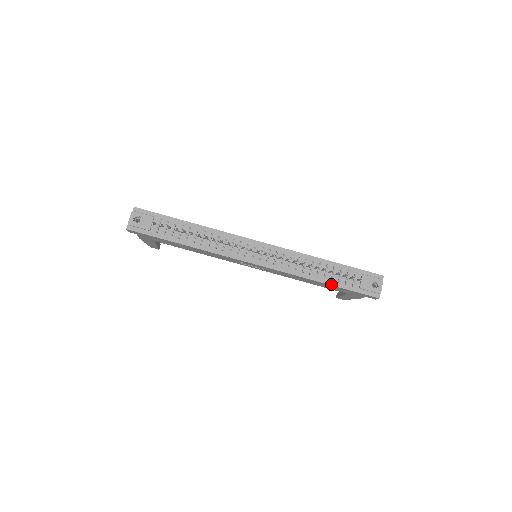
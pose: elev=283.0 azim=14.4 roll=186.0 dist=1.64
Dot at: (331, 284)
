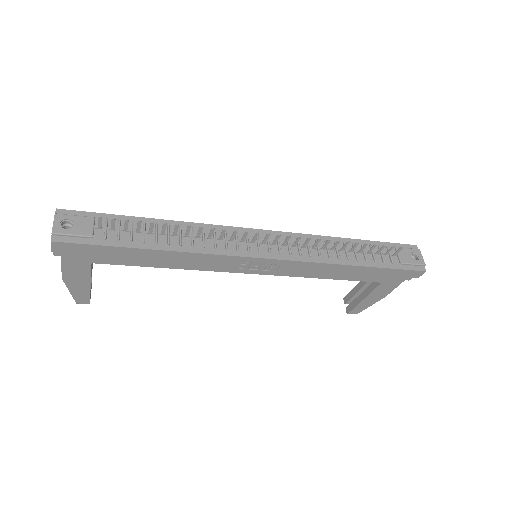
Dot at: (368, 265)
